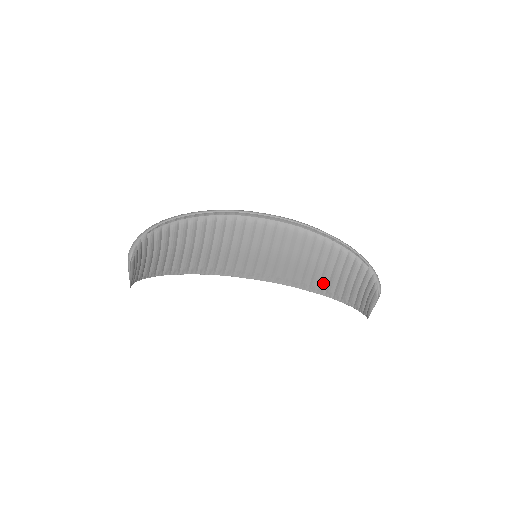
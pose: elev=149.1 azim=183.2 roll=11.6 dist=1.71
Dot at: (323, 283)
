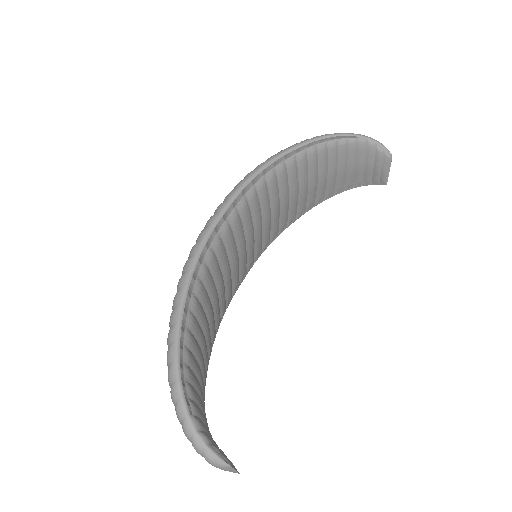
Dot at: (311, 198)
